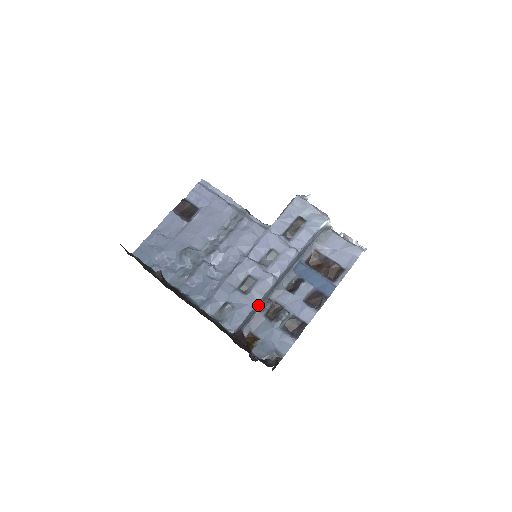
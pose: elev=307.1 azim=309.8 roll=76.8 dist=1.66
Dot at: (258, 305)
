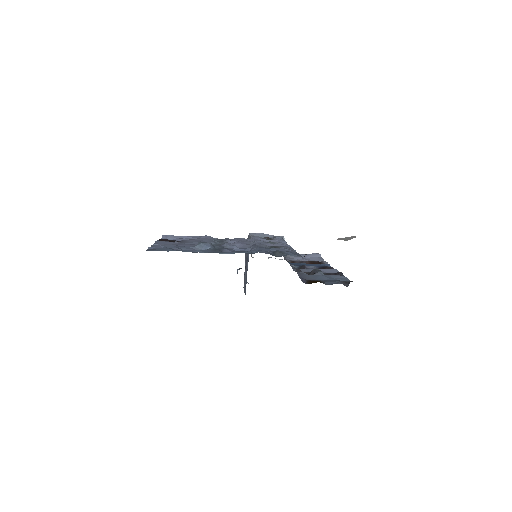
Dot at: occluded
